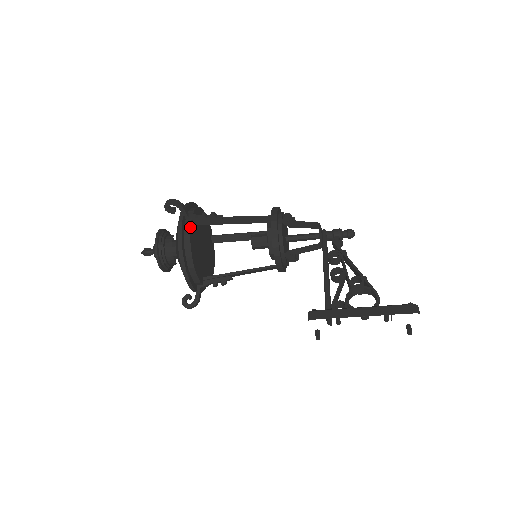
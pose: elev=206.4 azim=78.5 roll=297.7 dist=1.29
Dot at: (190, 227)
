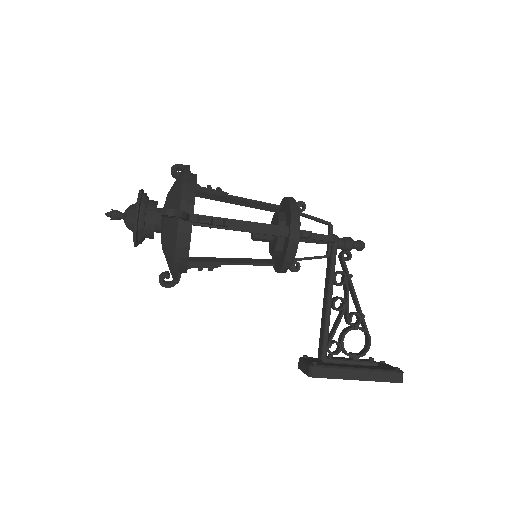
Dot at: occluded
